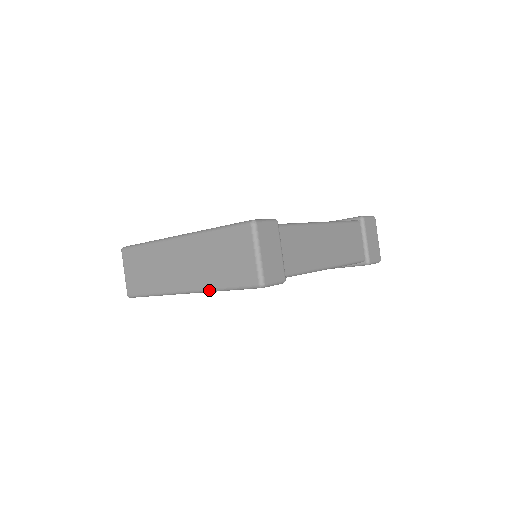
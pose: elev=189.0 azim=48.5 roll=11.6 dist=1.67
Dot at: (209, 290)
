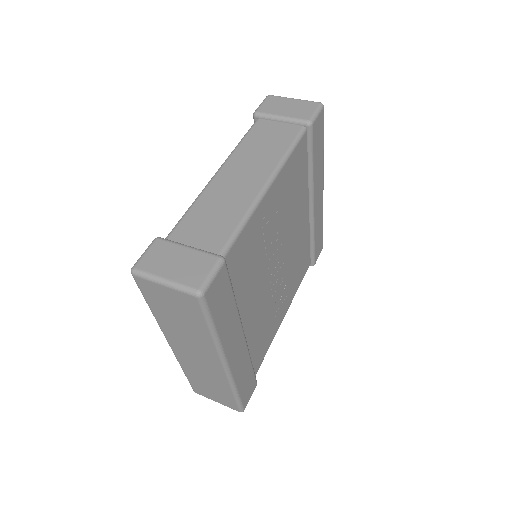
Dot at: (217, 345)
